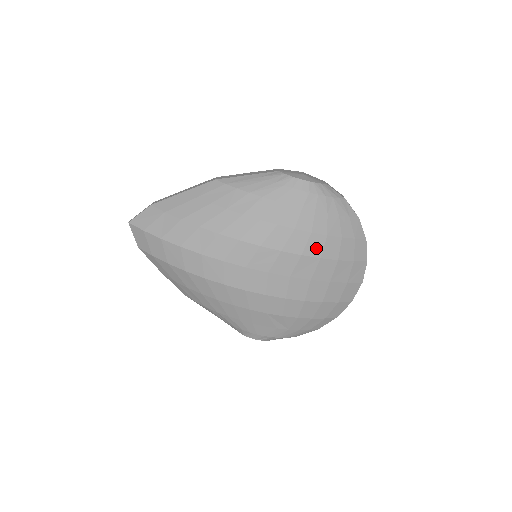
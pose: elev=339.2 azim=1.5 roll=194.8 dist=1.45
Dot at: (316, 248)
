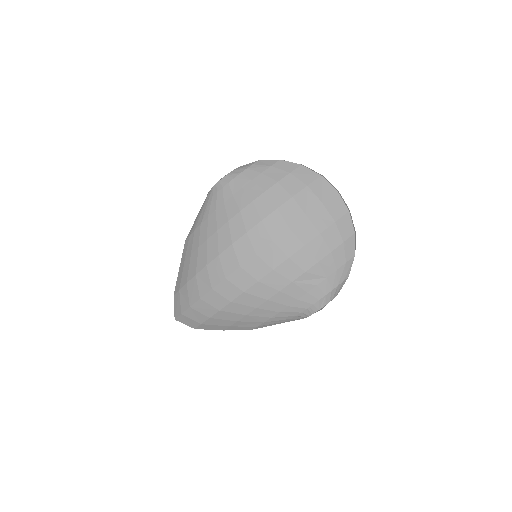
Dot at: (267, 206)
